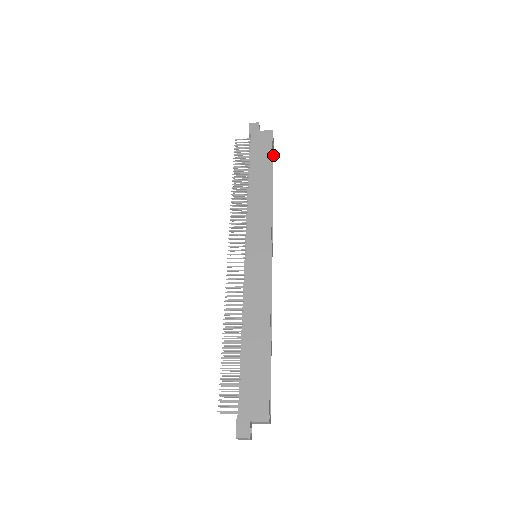
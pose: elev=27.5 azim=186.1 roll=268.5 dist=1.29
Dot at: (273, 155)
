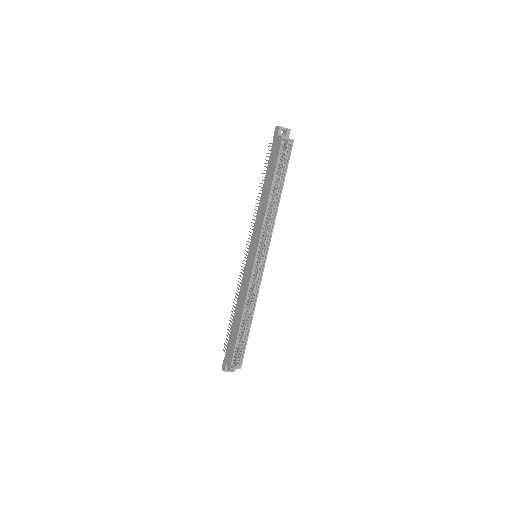
Dot at: (289, 158)
